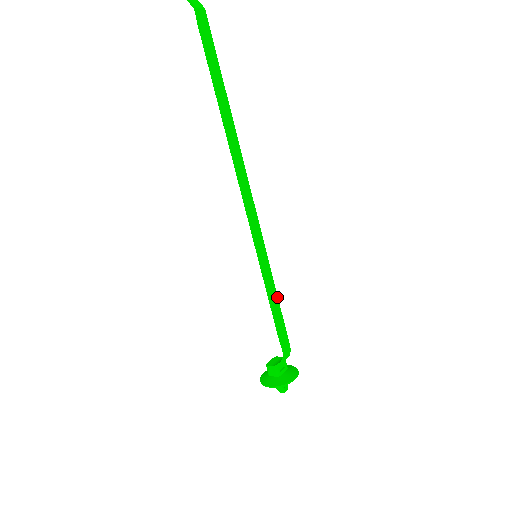
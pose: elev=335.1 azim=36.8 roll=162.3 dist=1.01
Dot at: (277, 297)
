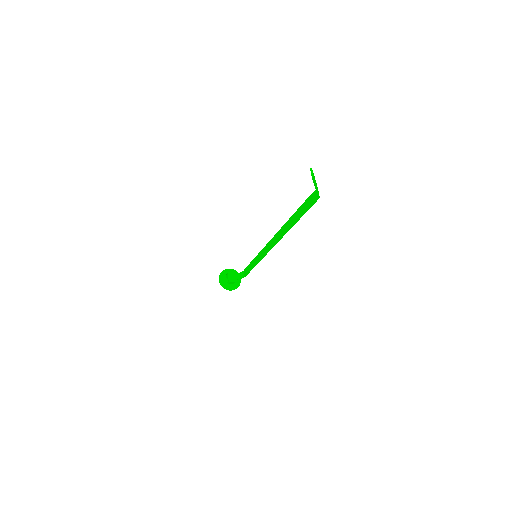
Dot at: occluded
